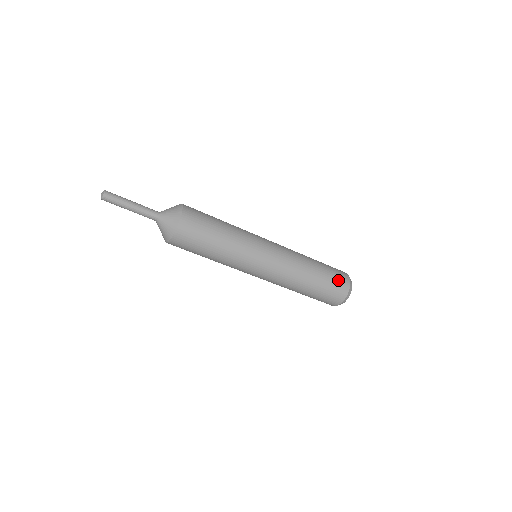
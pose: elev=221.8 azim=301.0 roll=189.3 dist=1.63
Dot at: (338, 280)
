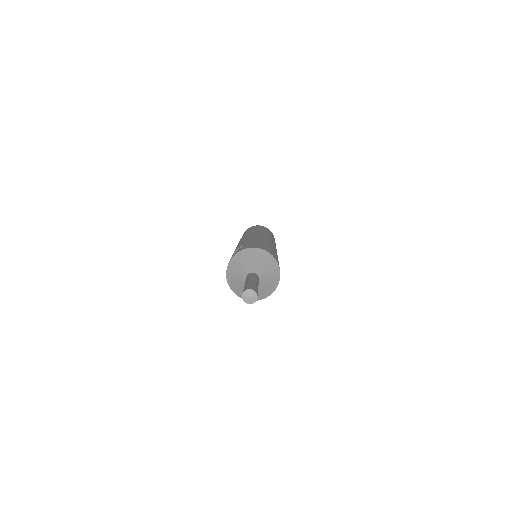
Dot at: occluded
